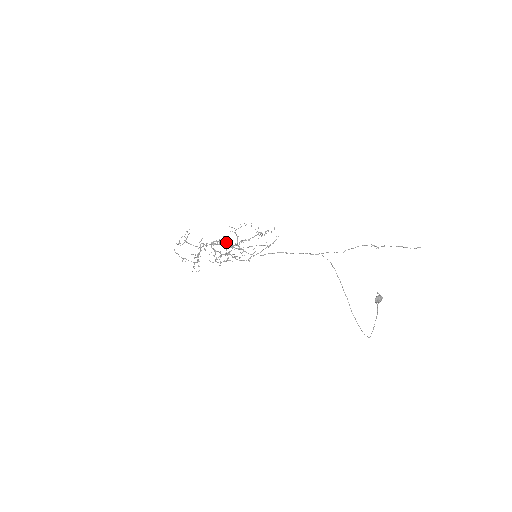
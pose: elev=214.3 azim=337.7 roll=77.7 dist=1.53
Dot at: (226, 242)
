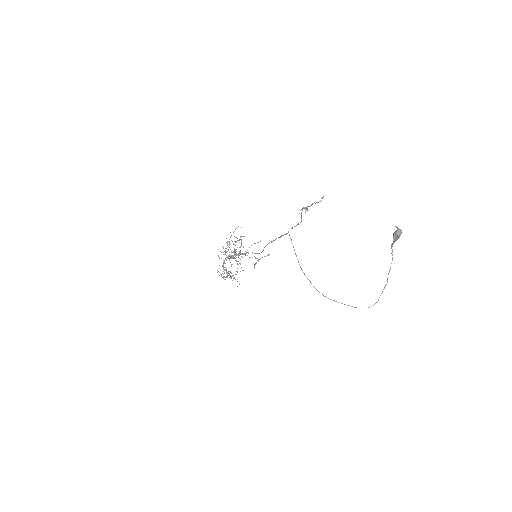
Dot at: (230, 256)
